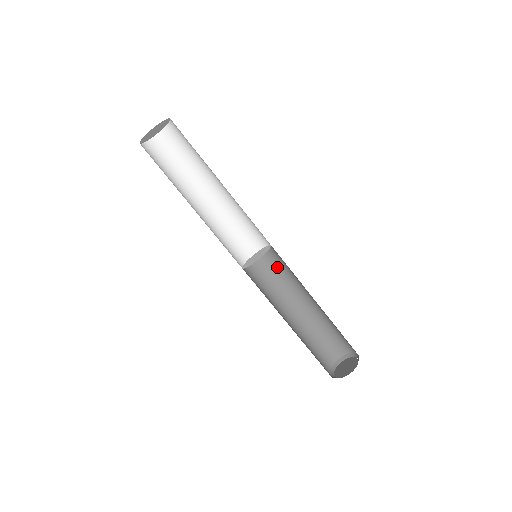
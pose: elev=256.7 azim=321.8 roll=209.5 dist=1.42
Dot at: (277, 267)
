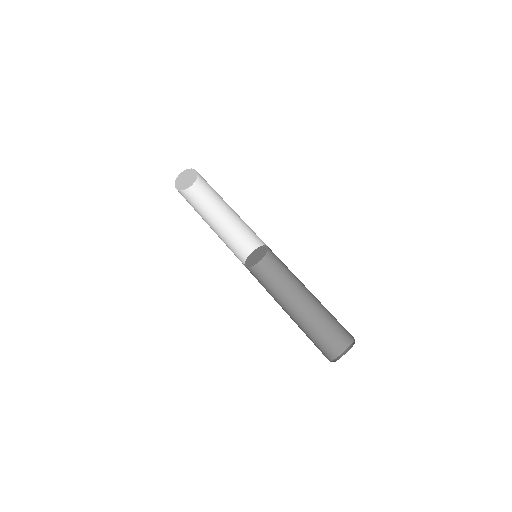
Dot at: (274, 273)
